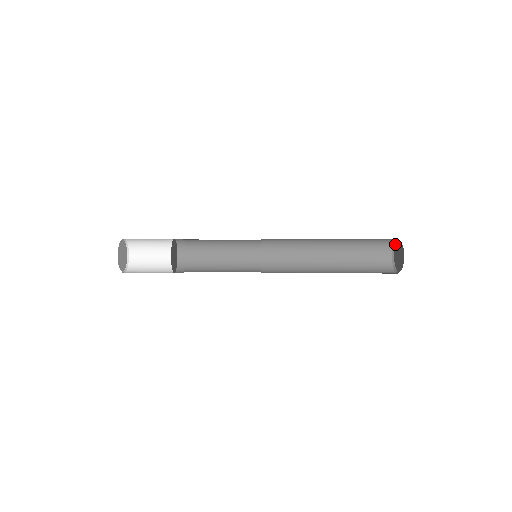
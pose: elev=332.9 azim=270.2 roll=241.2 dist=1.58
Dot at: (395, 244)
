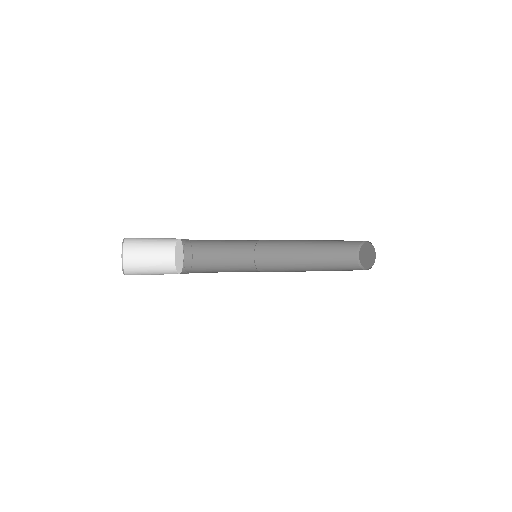
Dot at: (364, 242)
